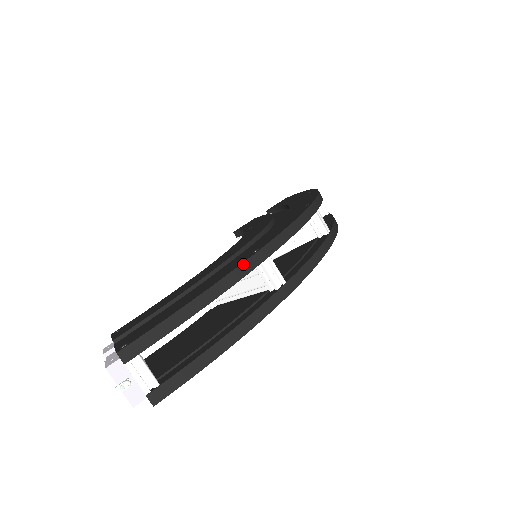
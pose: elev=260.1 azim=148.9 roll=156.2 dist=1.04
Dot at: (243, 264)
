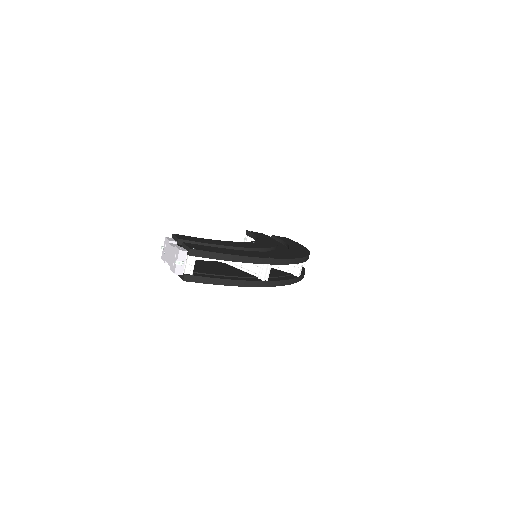
Dot at: (260, 258)
